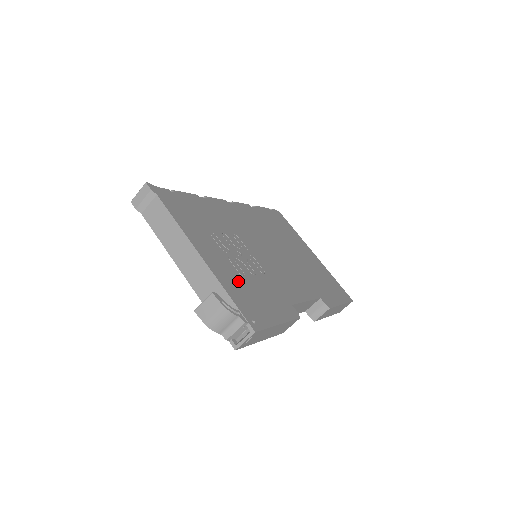
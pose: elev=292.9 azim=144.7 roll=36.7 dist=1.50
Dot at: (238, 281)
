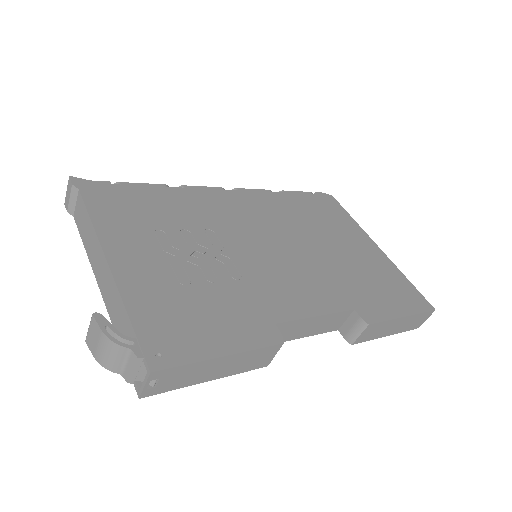
Dot at: (167, 294)
